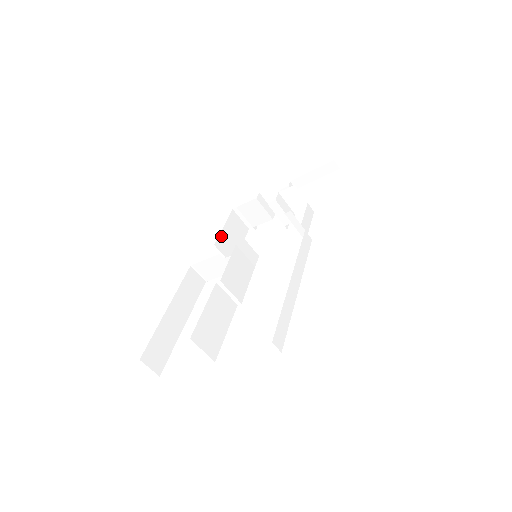
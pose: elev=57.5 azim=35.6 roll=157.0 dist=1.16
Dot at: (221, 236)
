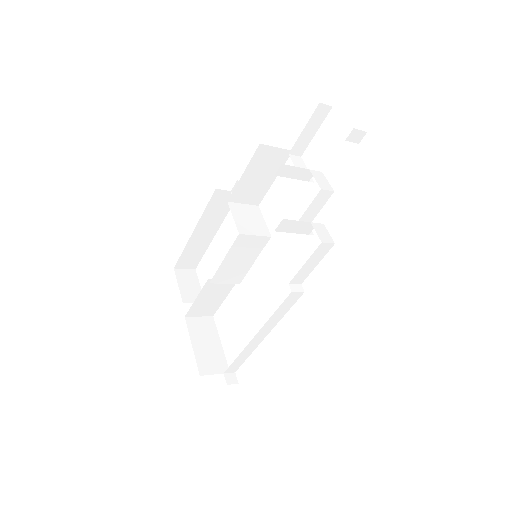
Dot at: (238, 187)
